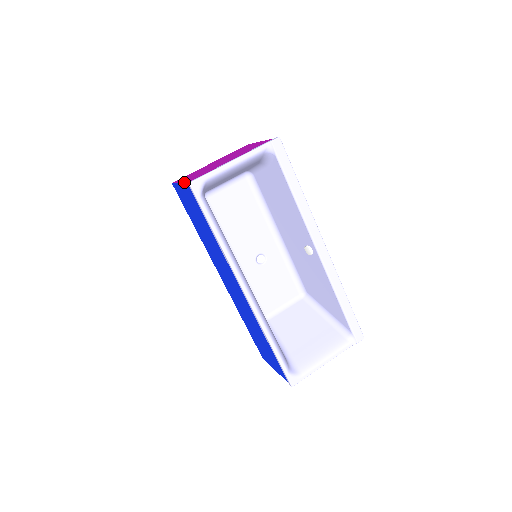
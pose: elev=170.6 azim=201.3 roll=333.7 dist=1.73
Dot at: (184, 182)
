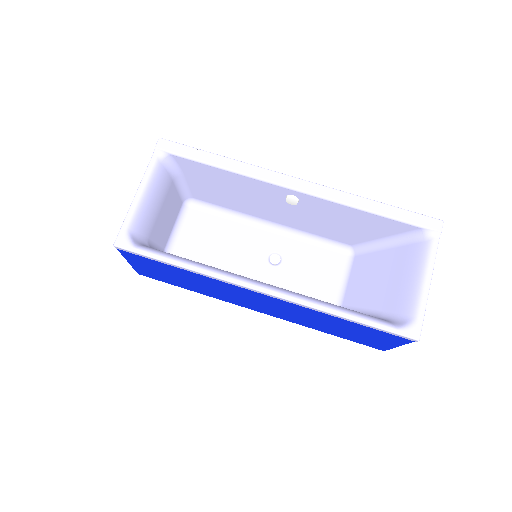
Dot at: occluded
